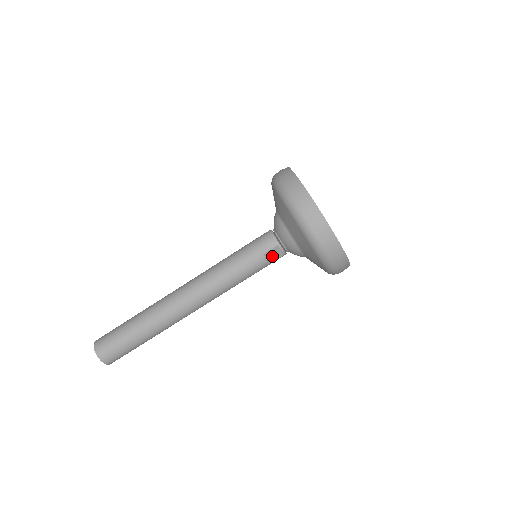
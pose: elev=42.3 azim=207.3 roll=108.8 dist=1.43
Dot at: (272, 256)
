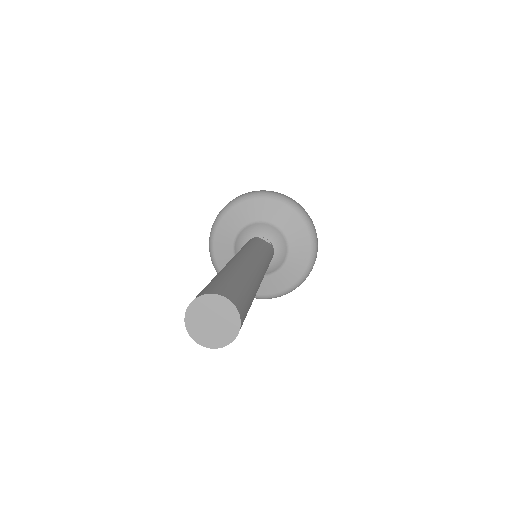
Dot at: occluded
